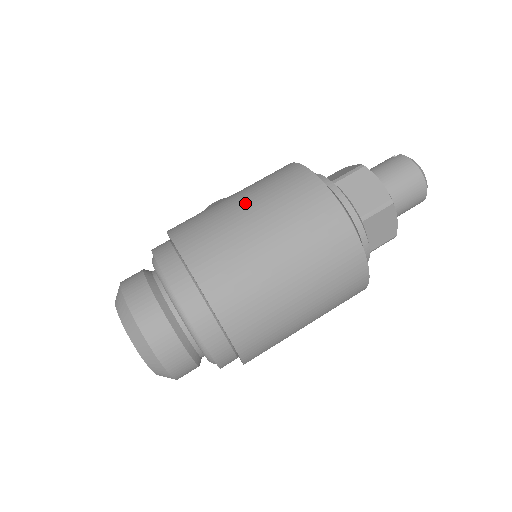
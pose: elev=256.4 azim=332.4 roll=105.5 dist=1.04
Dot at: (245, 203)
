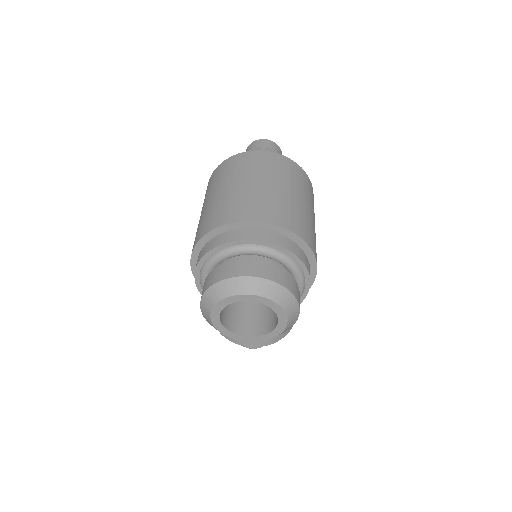
Dot at: (205, 204)
